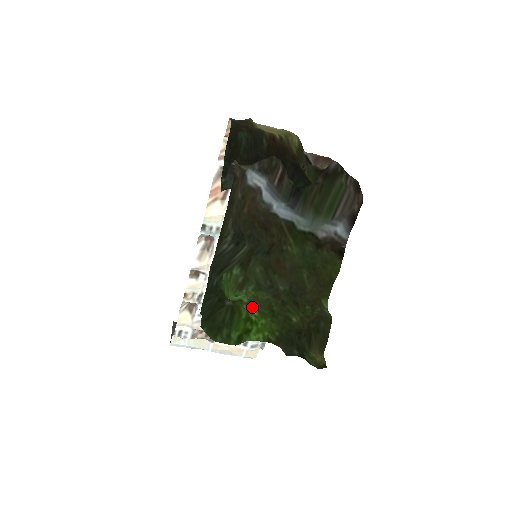
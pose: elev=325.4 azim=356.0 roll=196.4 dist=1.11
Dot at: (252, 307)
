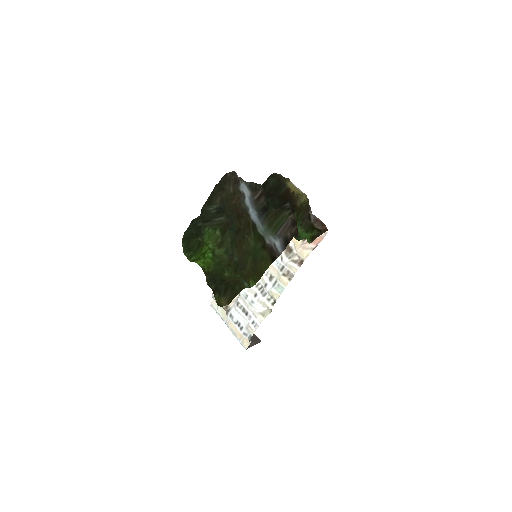
Dot at: (211, 252)
